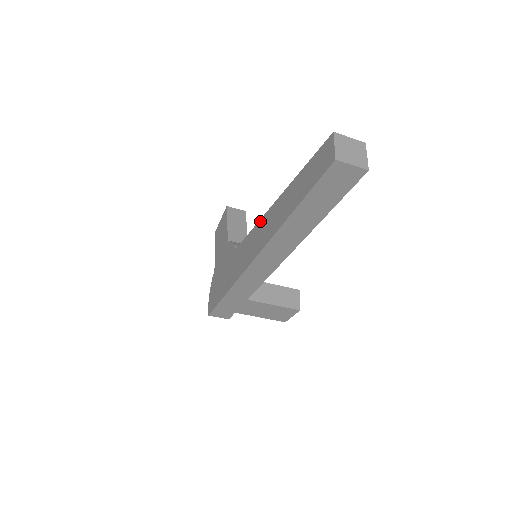
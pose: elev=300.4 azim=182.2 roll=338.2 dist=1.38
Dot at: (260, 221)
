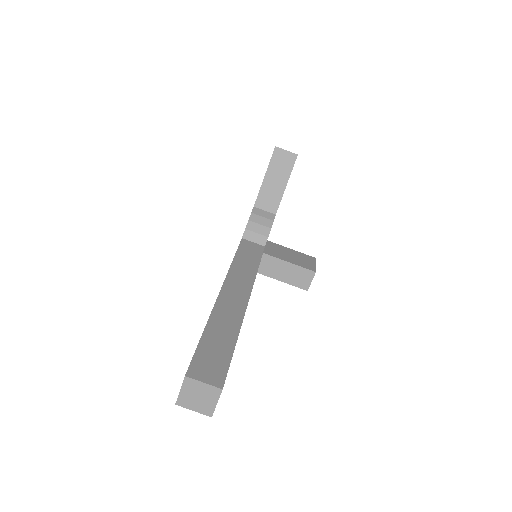
Dot at: (226, 275)
